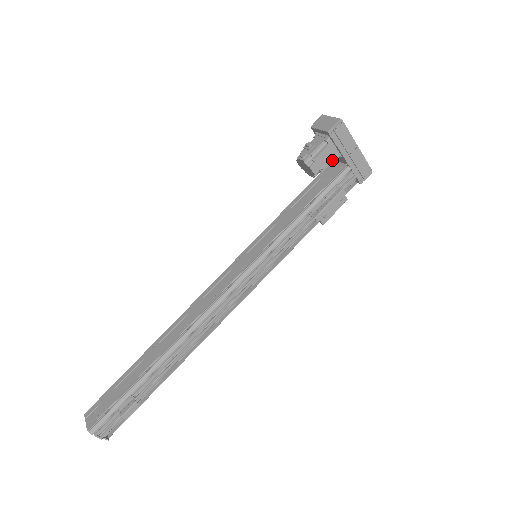
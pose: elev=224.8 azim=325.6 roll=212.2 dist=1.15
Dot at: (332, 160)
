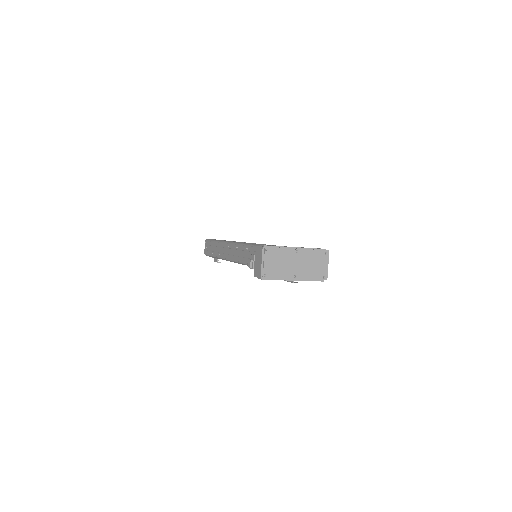
Dot at: occluded
